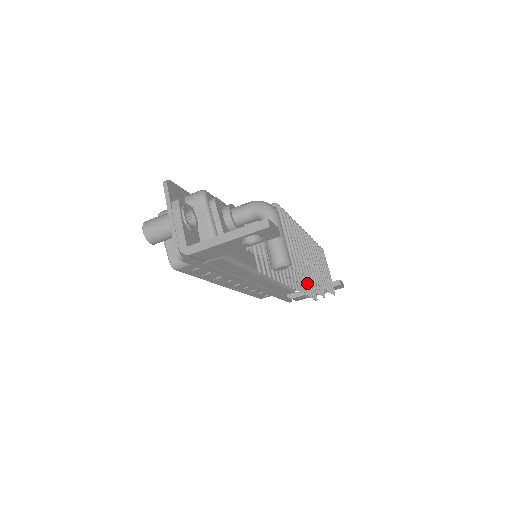
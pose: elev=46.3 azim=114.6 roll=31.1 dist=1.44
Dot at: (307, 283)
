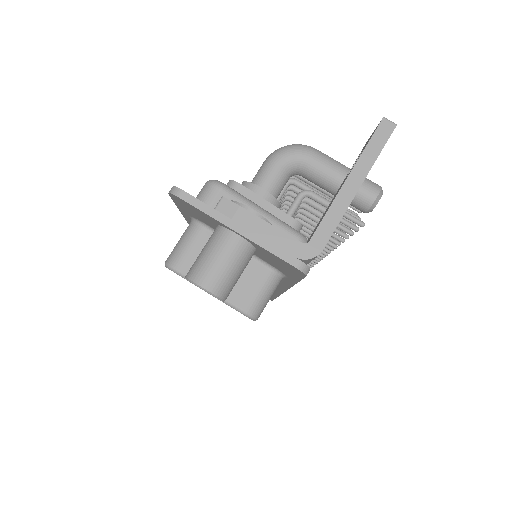
Dot at: occluded
